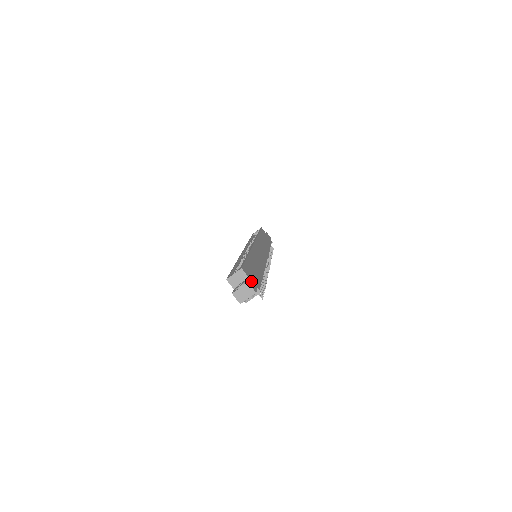
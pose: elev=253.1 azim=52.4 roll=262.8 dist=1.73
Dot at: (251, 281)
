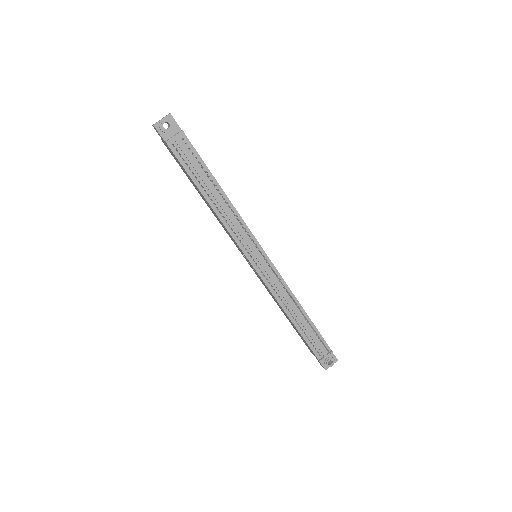
Dot at: occluded
